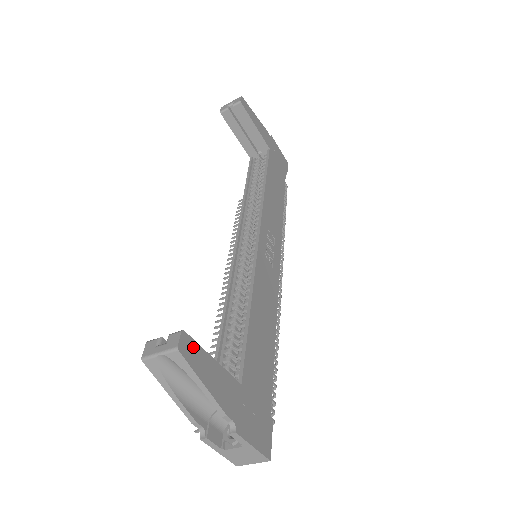
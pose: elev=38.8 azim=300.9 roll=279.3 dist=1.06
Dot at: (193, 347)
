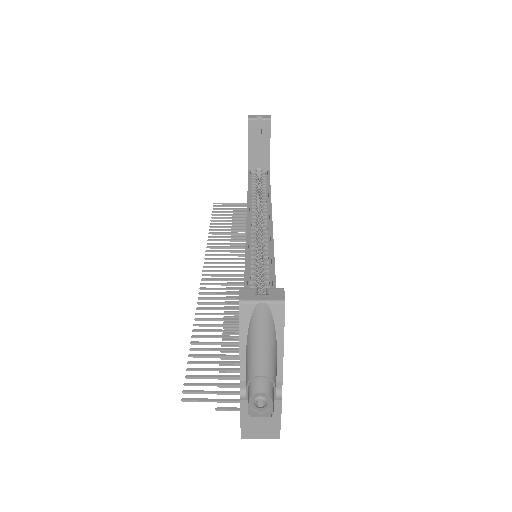
Dot at: occluded
